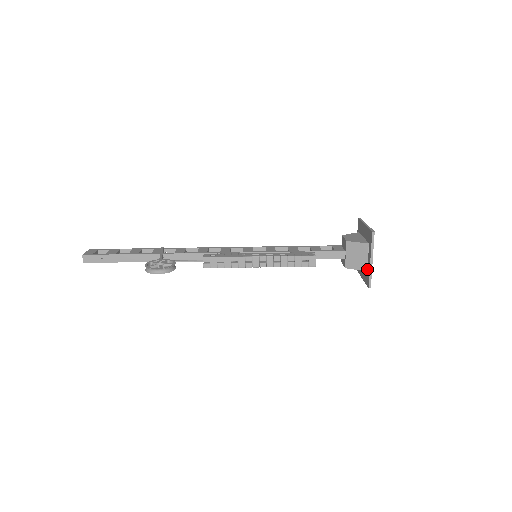
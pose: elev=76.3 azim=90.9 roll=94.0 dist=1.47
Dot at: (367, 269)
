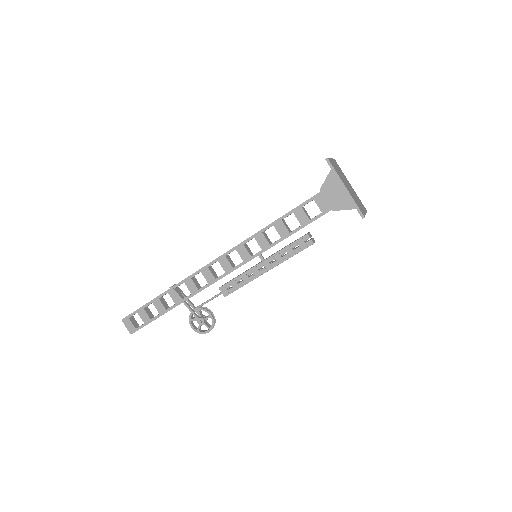
Dot at: occluded
